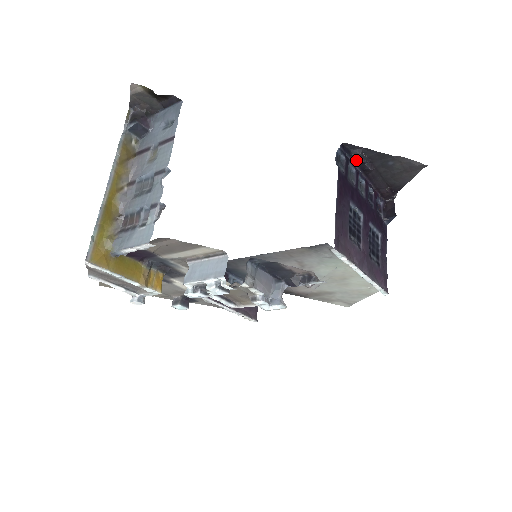
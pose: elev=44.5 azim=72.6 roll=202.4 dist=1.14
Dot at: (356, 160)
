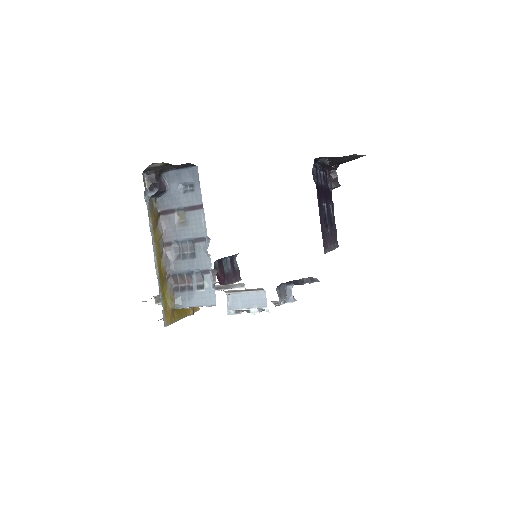
Dot at: (321, 164)
